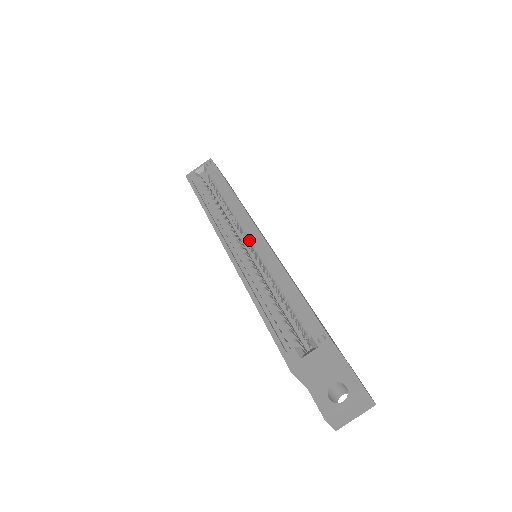
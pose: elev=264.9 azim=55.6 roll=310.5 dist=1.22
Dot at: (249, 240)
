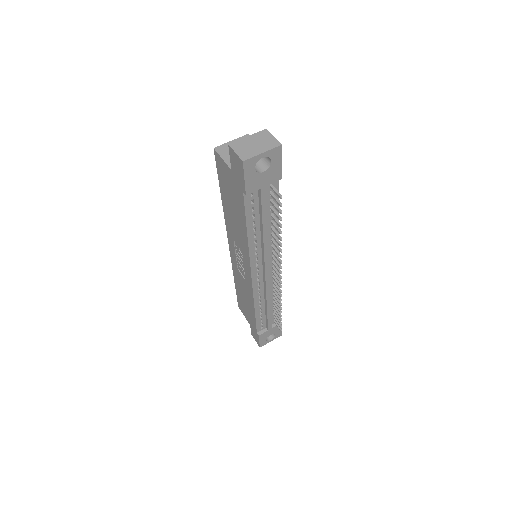
Dot at: occluded
